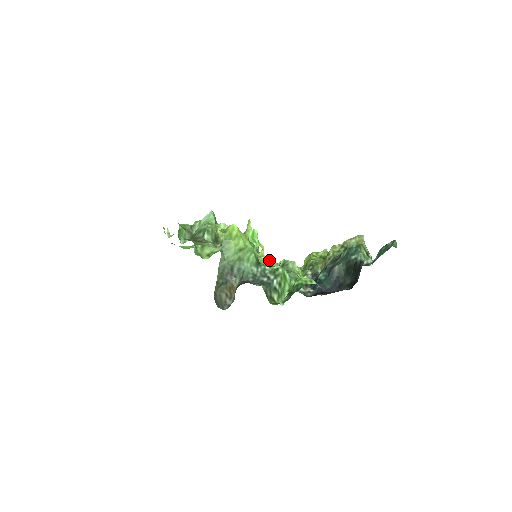
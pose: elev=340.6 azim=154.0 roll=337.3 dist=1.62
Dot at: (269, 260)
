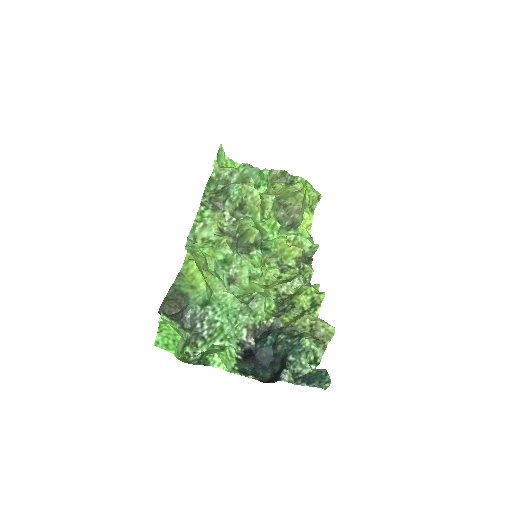
Dot at: (227, 298)
